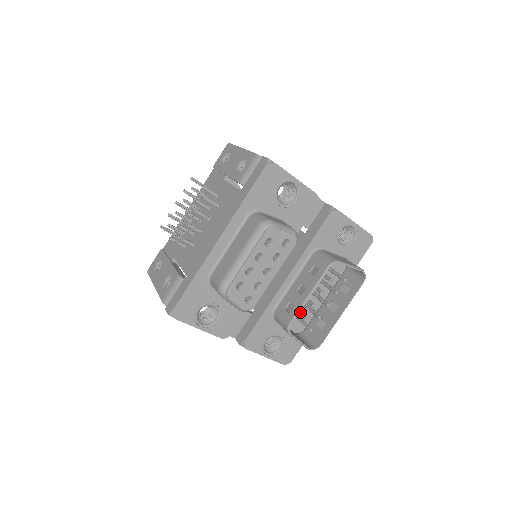
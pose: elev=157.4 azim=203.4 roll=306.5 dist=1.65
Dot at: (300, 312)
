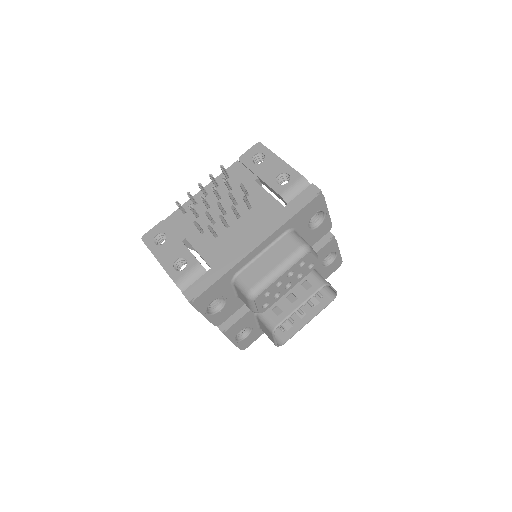
Dot at: occluded
